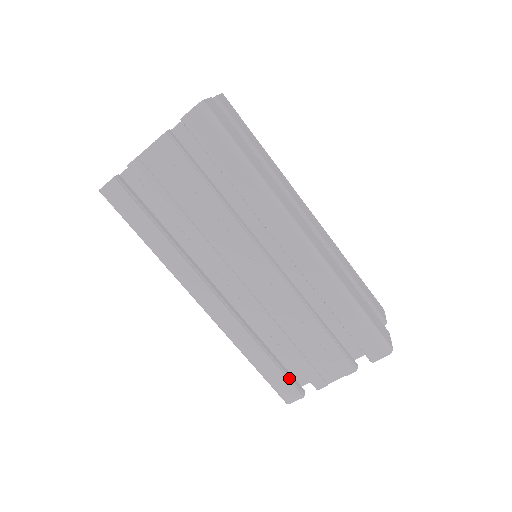
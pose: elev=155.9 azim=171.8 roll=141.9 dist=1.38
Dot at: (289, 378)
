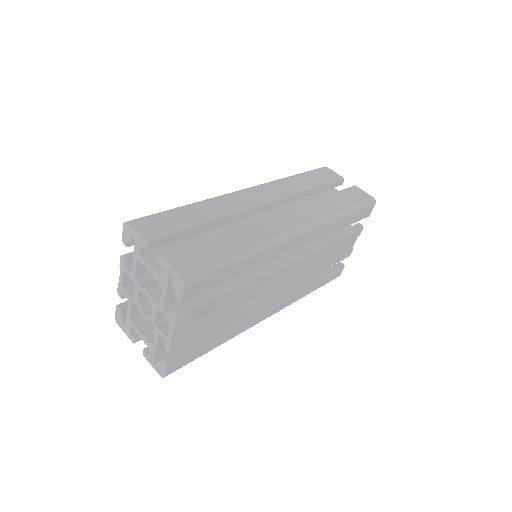
Dot at: (332, 271)
